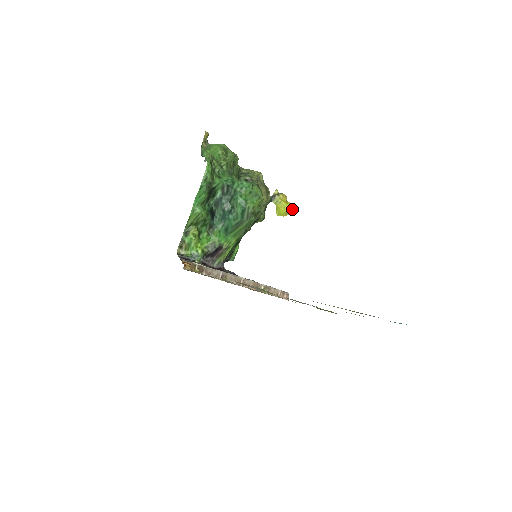
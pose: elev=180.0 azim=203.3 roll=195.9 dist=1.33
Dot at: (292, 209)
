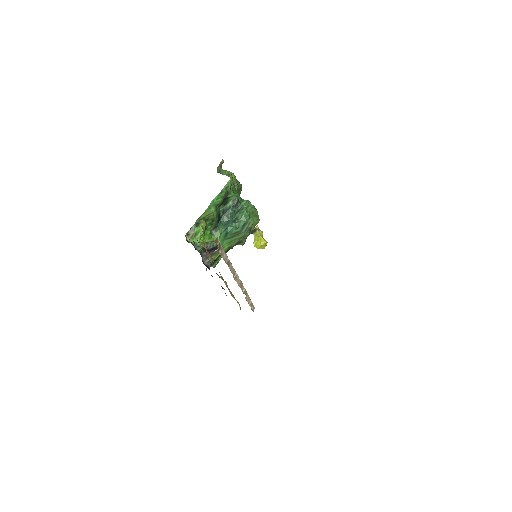
Dot at: (266, 245)
